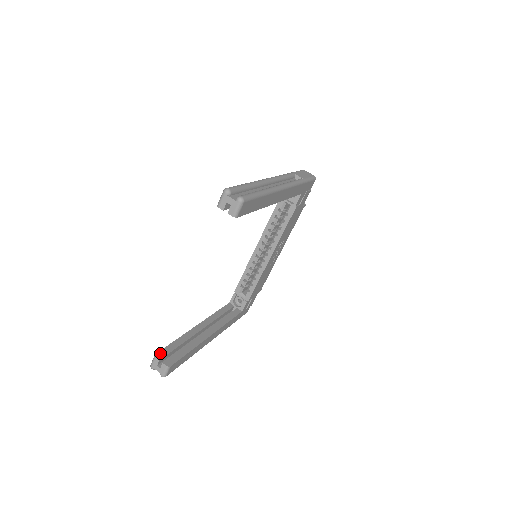
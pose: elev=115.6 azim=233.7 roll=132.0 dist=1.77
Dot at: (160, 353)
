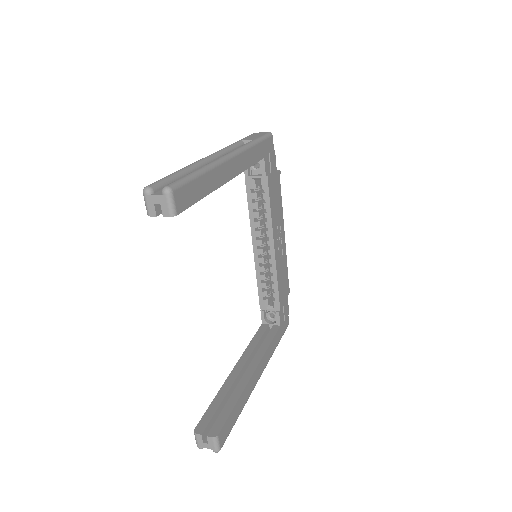
Dot at: (199, 425)
